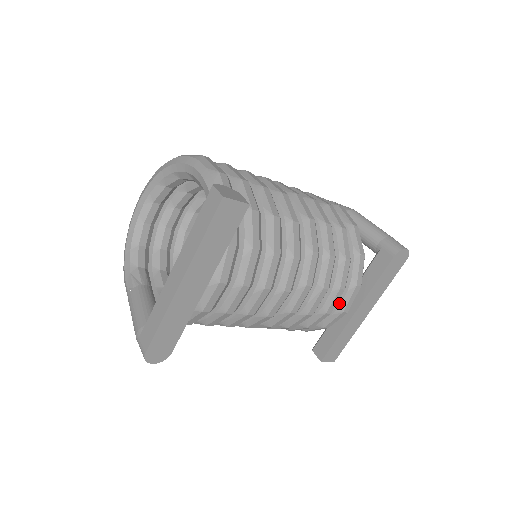
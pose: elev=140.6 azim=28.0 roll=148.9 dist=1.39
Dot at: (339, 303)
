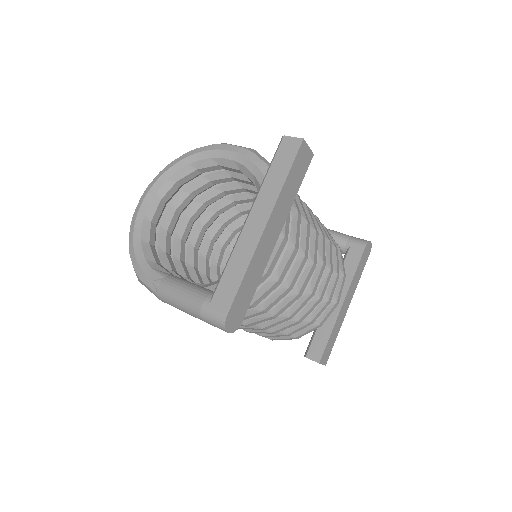
Dot at: (333, 294)
